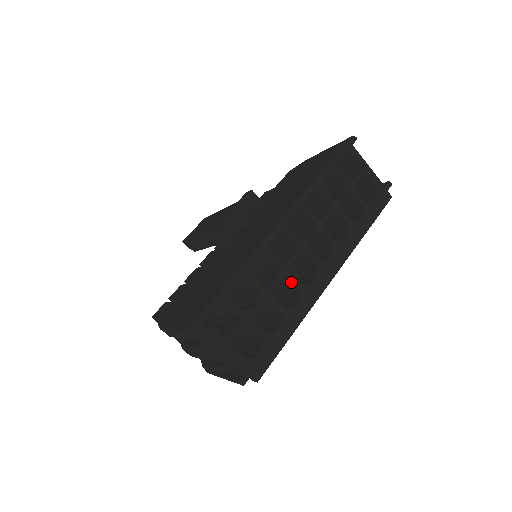
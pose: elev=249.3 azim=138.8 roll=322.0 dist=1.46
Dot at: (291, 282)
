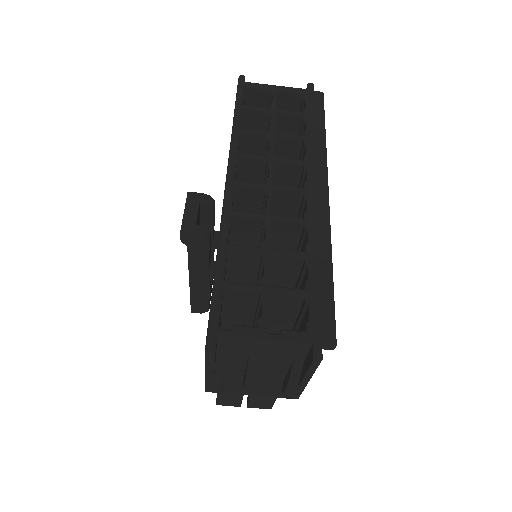
Dot at: (287, 226)
